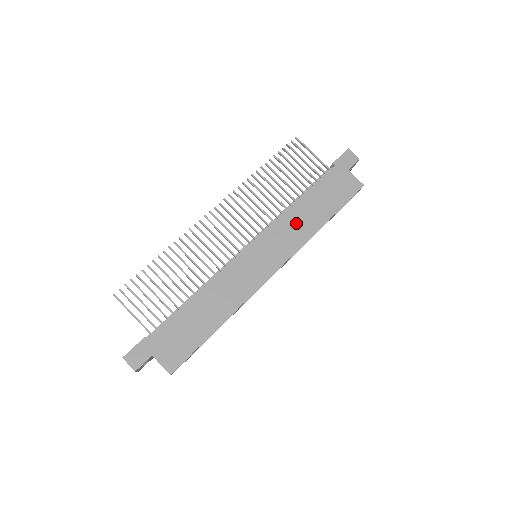
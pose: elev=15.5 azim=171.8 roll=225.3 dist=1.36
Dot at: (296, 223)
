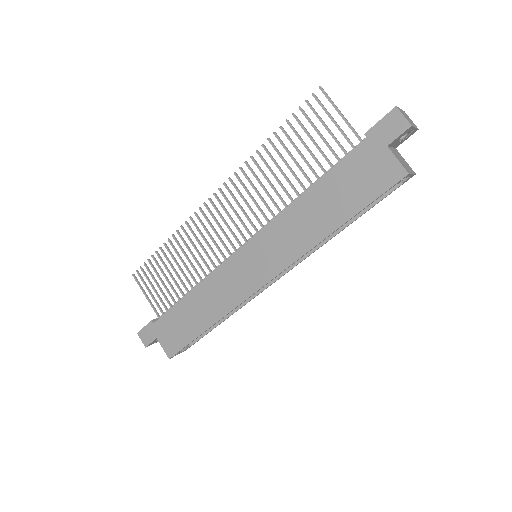
Dot at: (297, 226)
